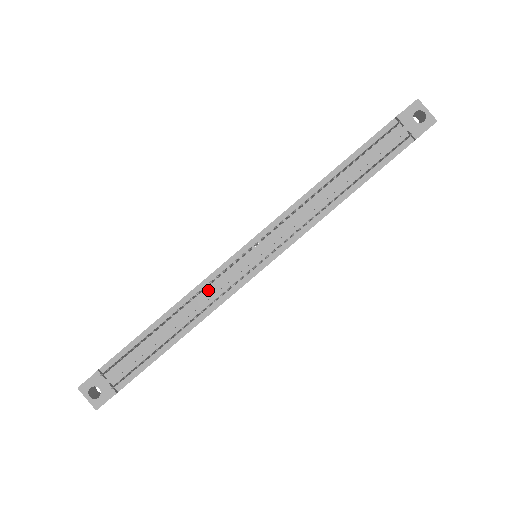
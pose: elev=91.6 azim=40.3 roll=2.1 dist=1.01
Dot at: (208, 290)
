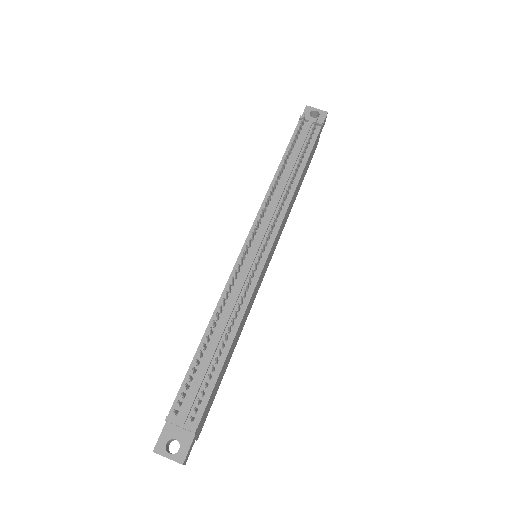
Dot at: (233, 293)
